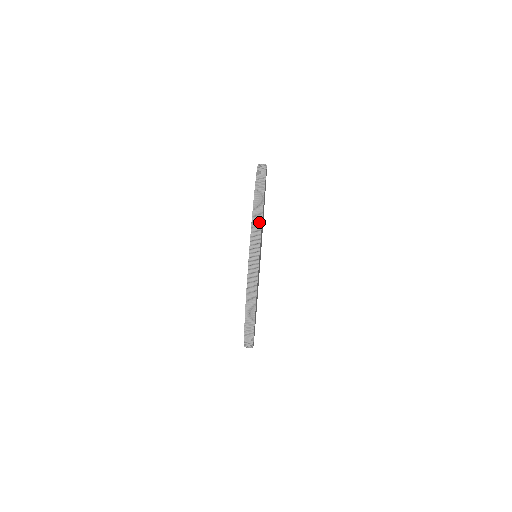
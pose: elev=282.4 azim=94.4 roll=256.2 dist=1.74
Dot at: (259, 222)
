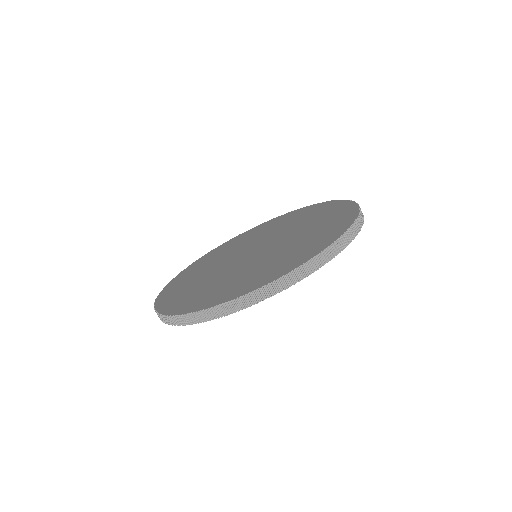
Dot at: (168, 321)
